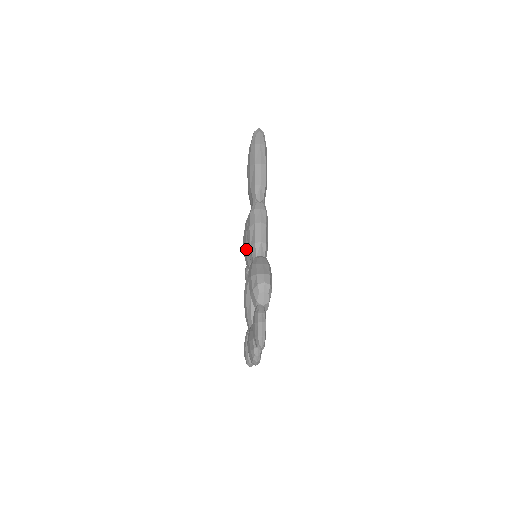
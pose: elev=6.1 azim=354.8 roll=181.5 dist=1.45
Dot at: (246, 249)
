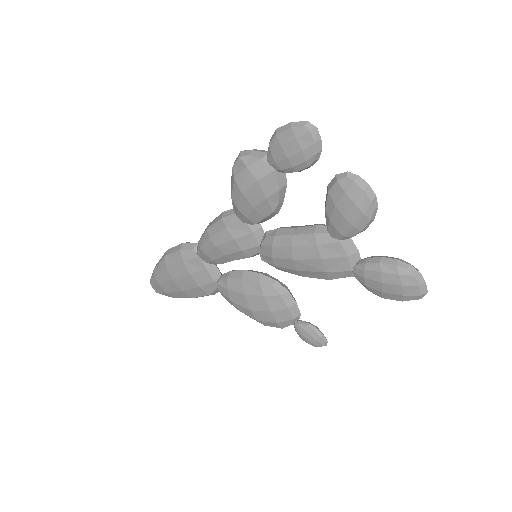
Dot at: (256, 294)
